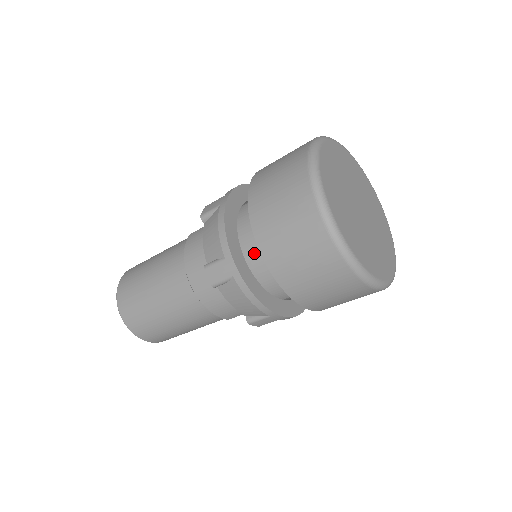
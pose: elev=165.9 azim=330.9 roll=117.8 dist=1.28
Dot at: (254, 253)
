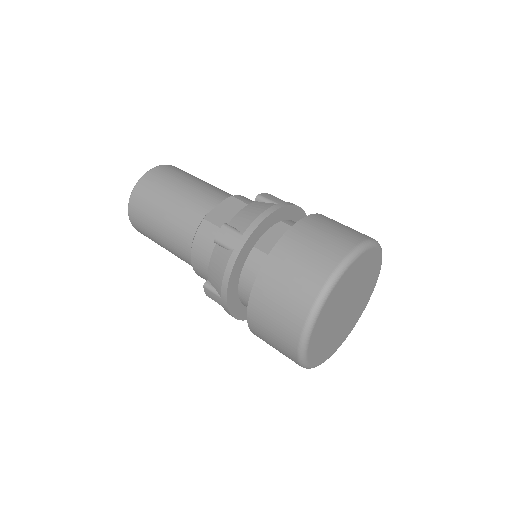
Dot at: (247, 300)
